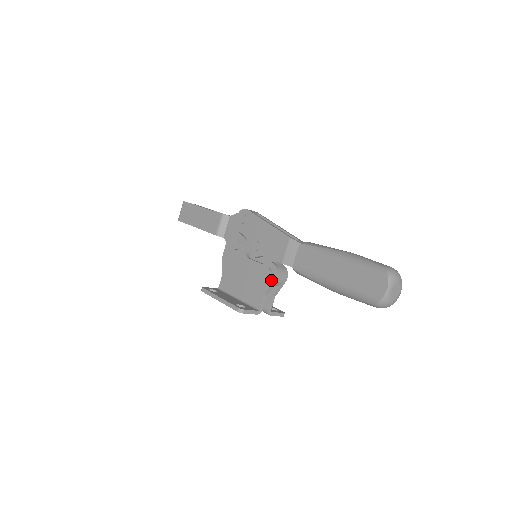
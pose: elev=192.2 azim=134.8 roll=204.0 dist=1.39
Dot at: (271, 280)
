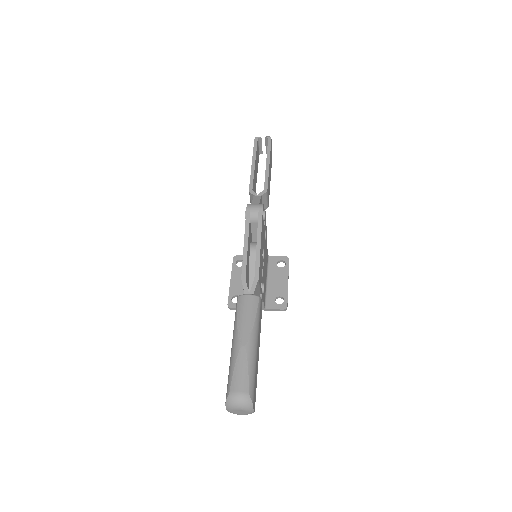
Dot at: occluded
